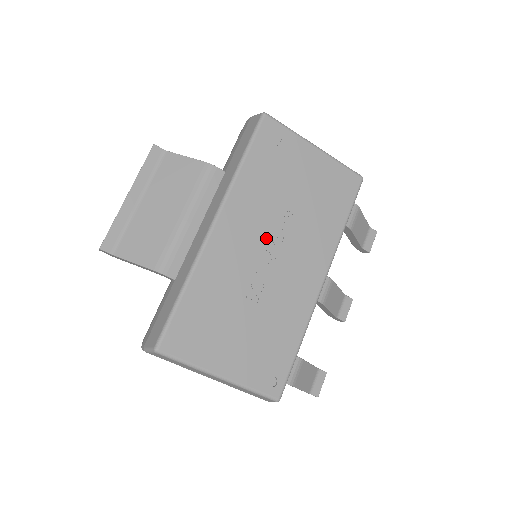
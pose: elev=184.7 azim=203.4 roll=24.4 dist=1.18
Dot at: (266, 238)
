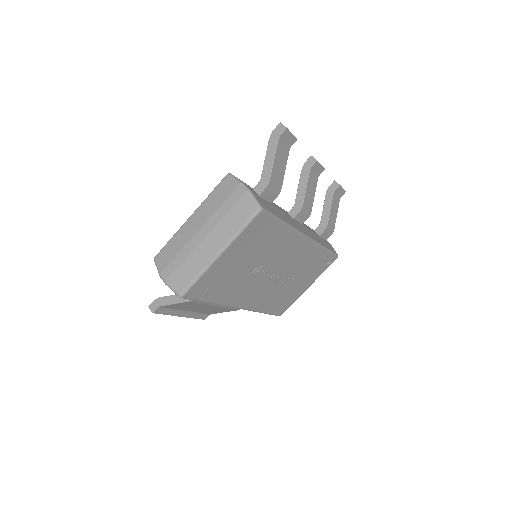
Dot at: (263, 280)
